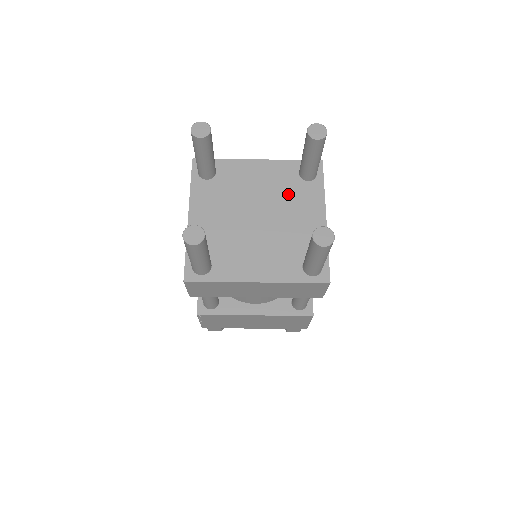
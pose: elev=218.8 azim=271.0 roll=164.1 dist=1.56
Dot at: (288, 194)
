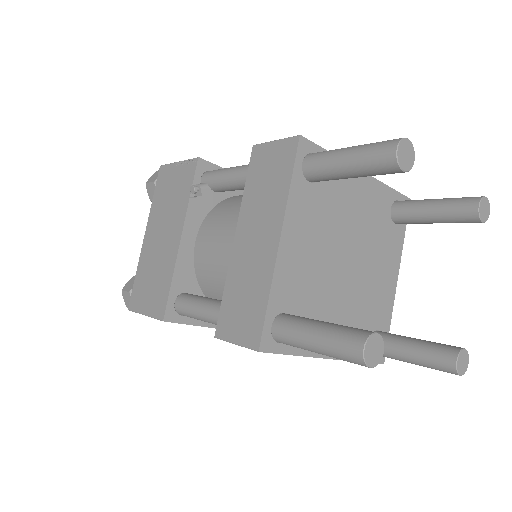
Dot at: (378, 237)
